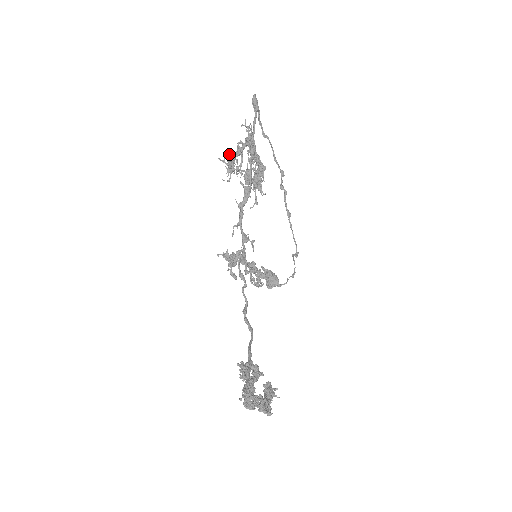
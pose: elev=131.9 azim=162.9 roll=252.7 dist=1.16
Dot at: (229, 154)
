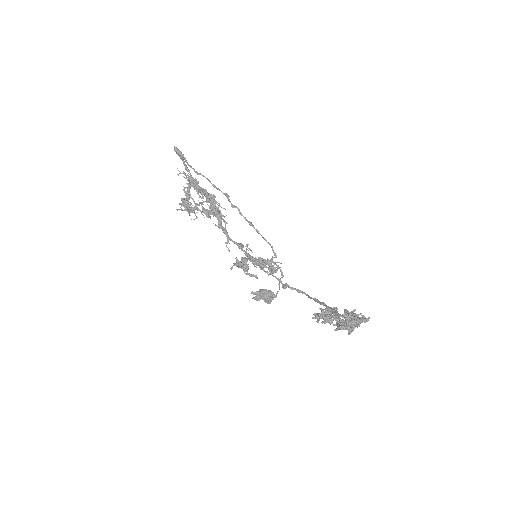
Dot at: (182, 200)
